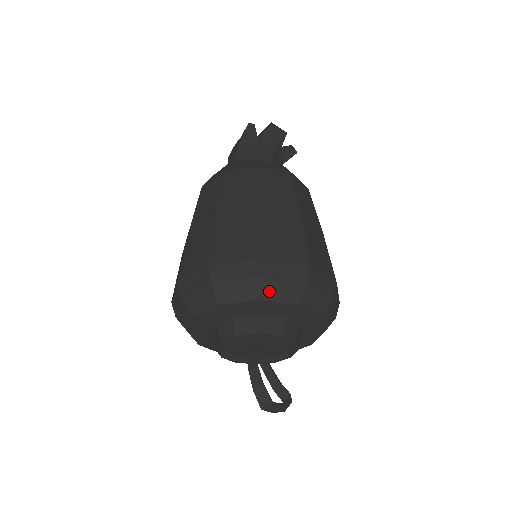
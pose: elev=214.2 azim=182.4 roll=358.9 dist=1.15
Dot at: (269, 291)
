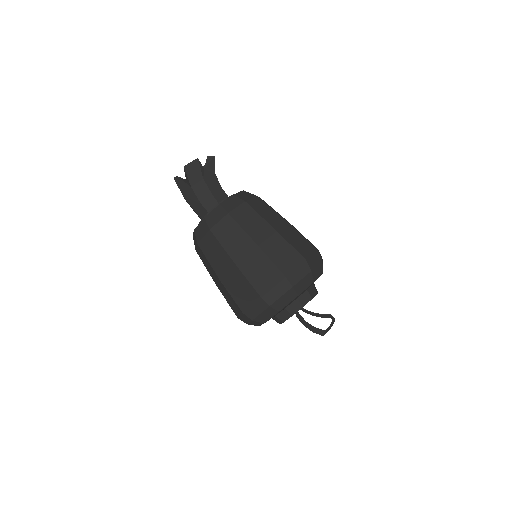
Dot at: (279, 306)
